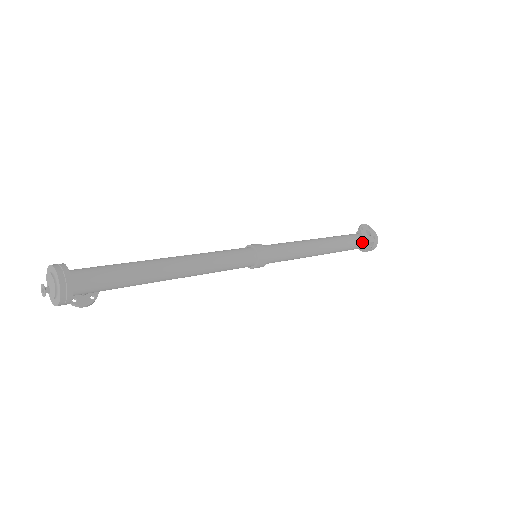
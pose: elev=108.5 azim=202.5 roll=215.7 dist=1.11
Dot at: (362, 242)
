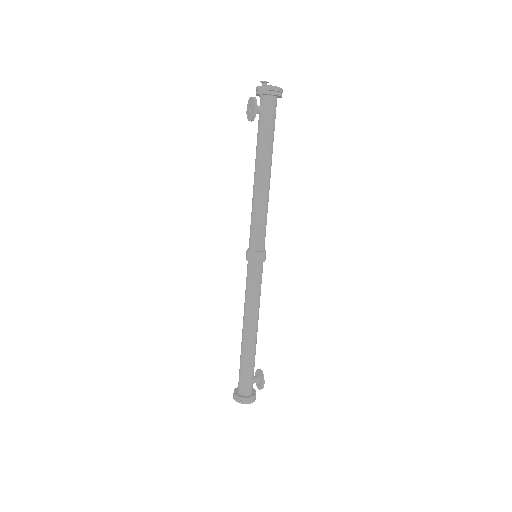
Dot at: (253, 381)
